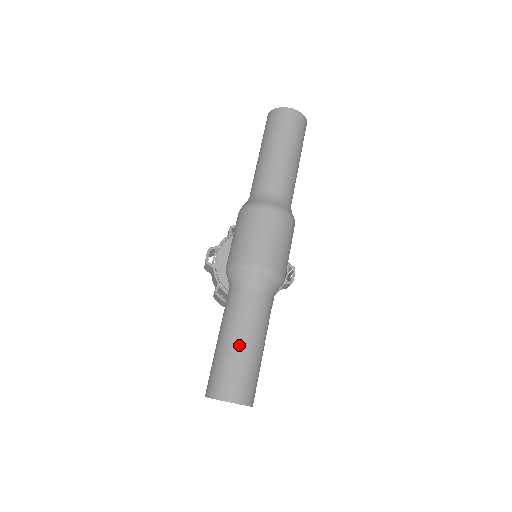
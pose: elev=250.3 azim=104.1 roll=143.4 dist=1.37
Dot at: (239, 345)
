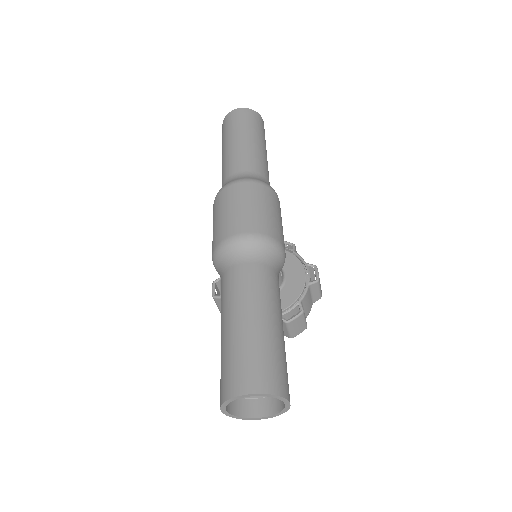
Dot at: (241, 323)
